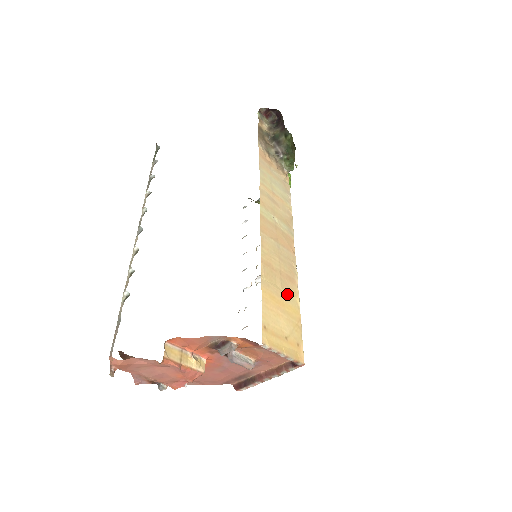
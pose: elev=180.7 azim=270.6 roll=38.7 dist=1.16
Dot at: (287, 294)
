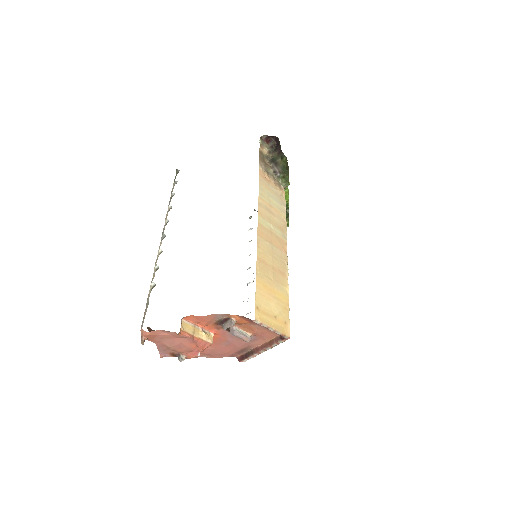
Dot at: (278, 284)
